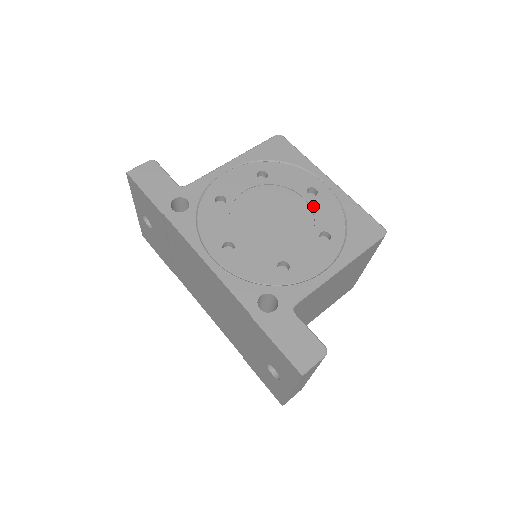
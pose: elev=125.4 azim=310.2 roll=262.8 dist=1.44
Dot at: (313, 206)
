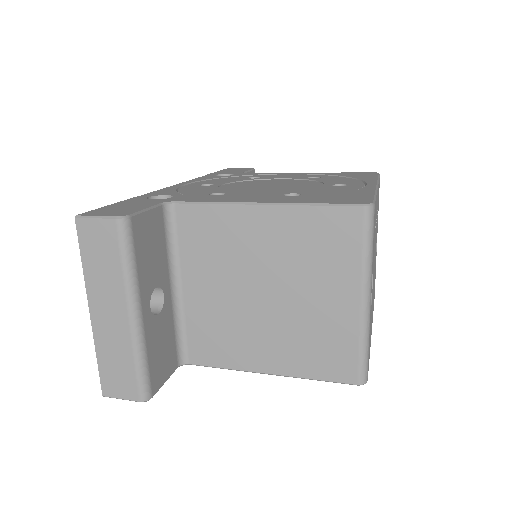
Dot at: (322, 187)
